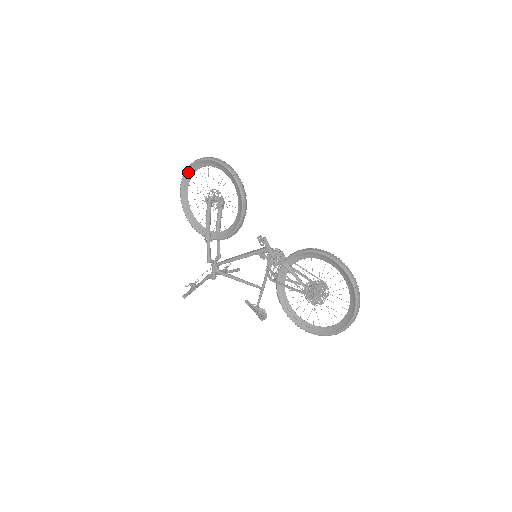
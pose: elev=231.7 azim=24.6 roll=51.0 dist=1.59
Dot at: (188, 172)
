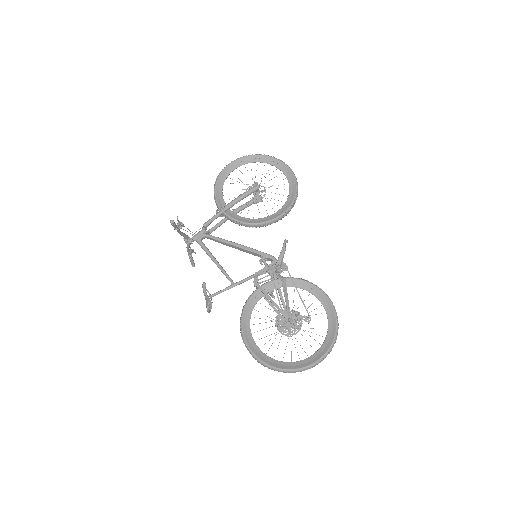
Dot at: (255, 157)
